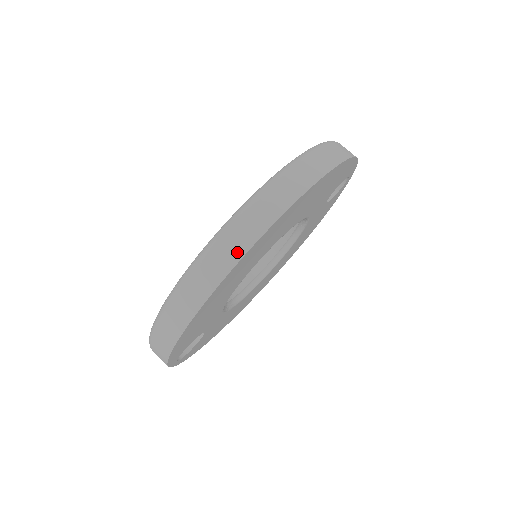
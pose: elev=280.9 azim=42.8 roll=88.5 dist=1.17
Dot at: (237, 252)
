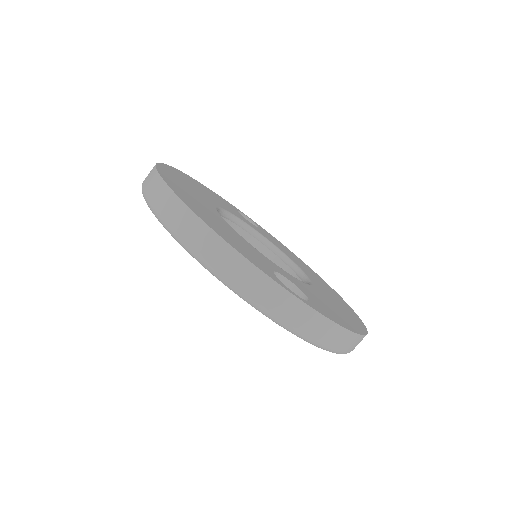
Dot at: (153, 175)
